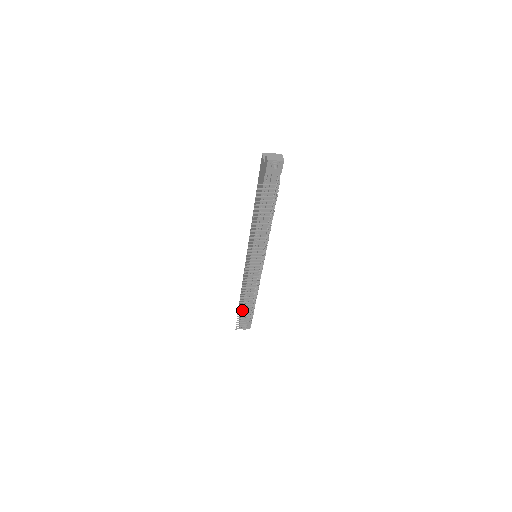
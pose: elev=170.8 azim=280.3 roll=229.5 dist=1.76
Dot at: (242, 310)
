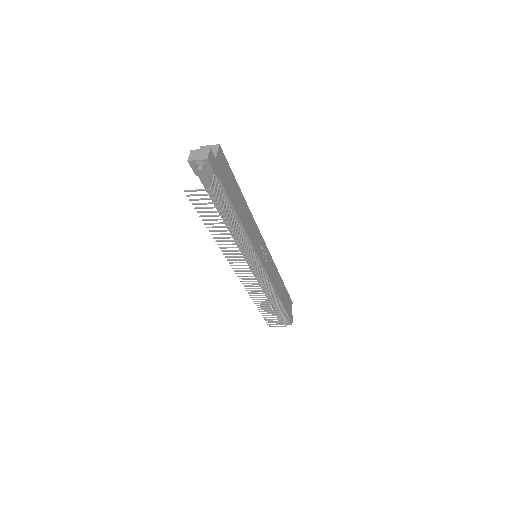
Dot at: (272, 307)
